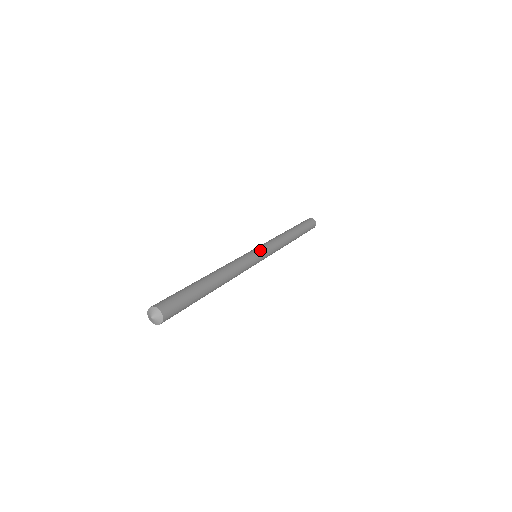
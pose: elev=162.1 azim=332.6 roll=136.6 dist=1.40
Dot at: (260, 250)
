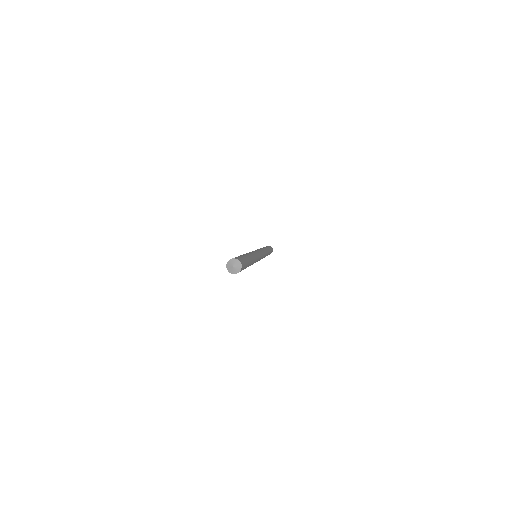
Dot at: occluded
